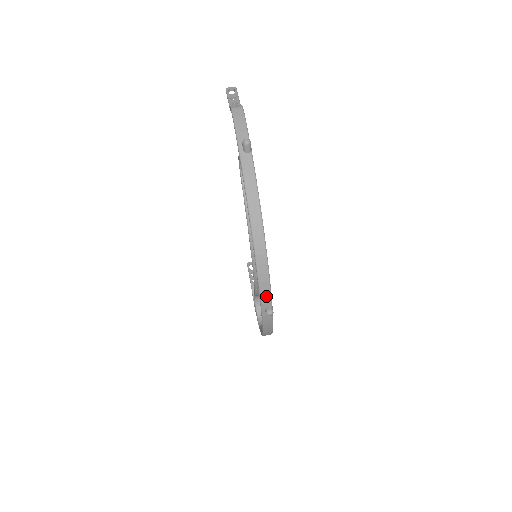
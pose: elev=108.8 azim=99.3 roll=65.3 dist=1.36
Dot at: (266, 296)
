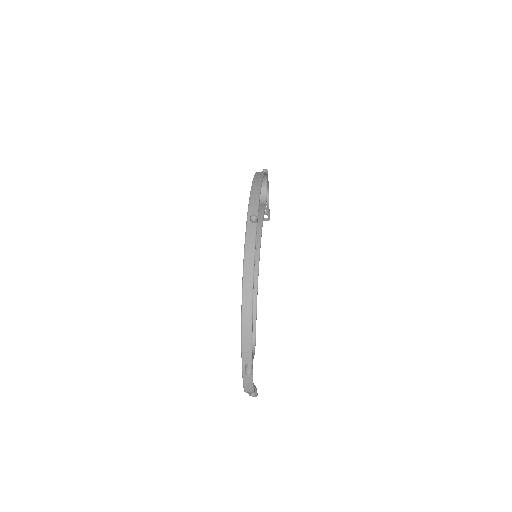
Dot at: (254, 206)
